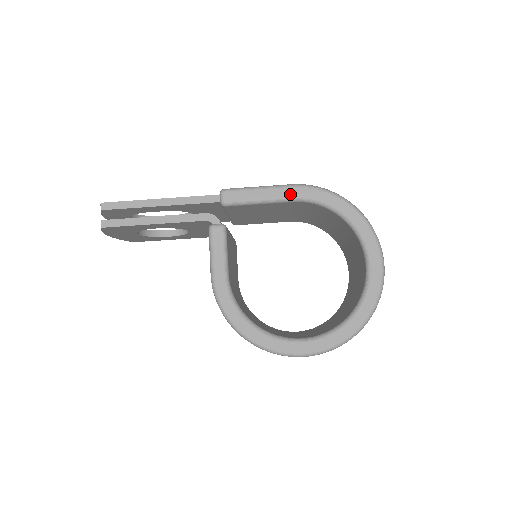
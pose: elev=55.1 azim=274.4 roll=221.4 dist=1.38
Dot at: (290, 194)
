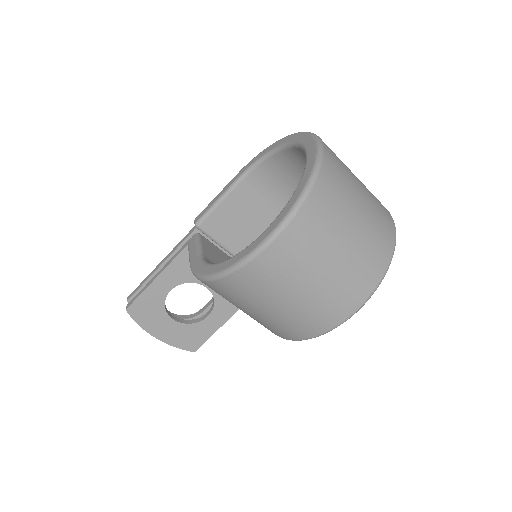
Dot at: (236, 178)
